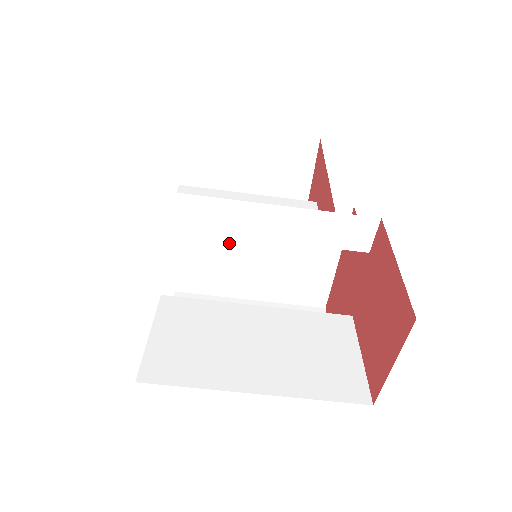
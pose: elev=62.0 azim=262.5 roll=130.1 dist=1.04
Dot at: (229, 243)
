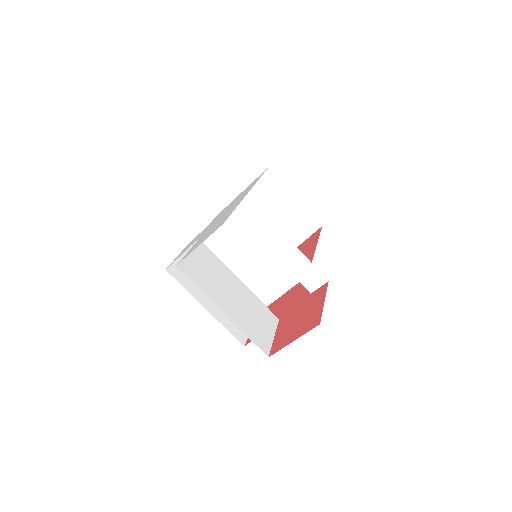
Dot at: (240, 240)
